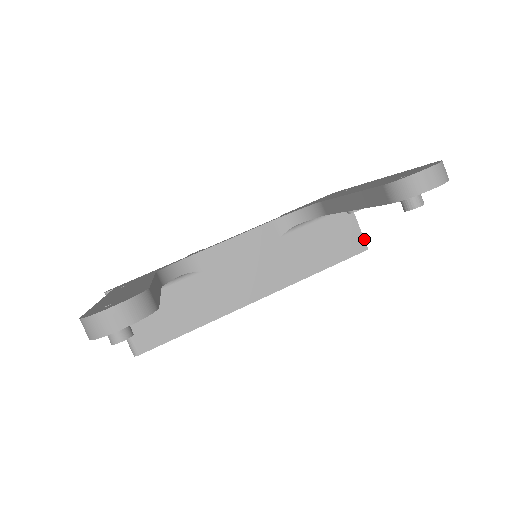
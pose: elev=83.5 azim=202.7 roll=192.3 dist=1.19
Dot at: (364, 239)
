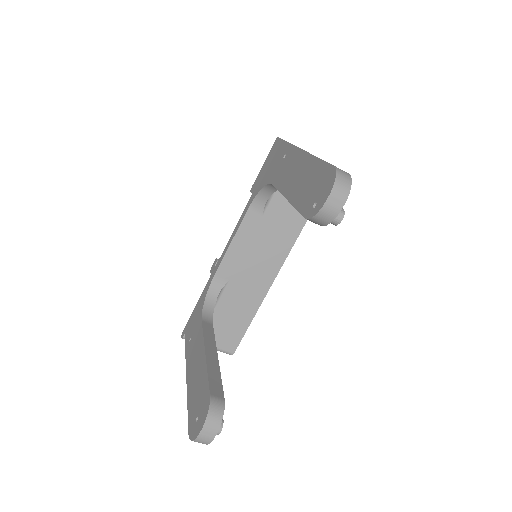
Dot at: occluded
